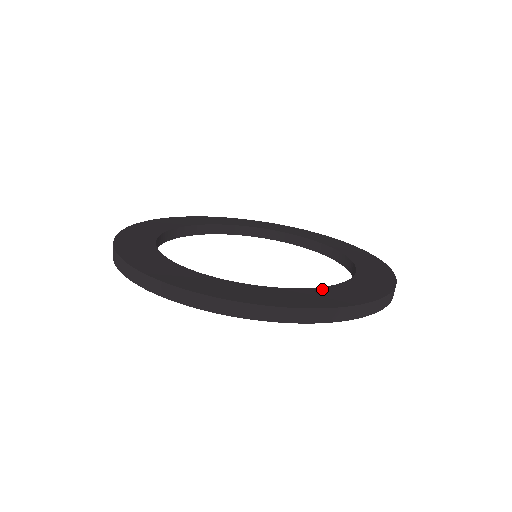
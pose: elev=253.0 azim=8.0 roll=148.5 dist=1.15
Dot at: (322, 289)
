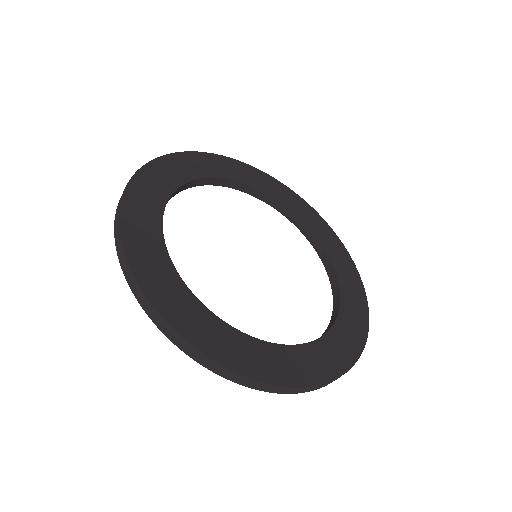
Dot at: (344, 295)
